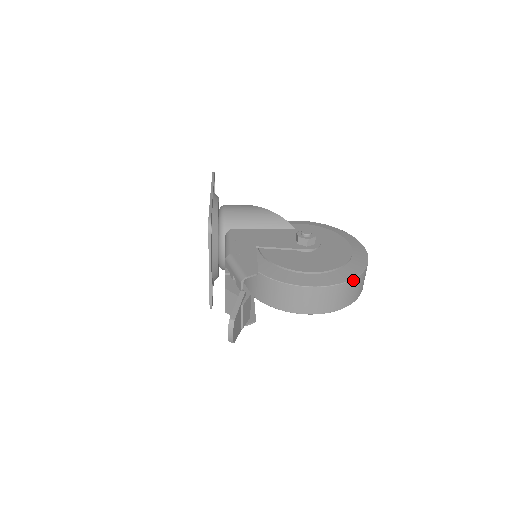
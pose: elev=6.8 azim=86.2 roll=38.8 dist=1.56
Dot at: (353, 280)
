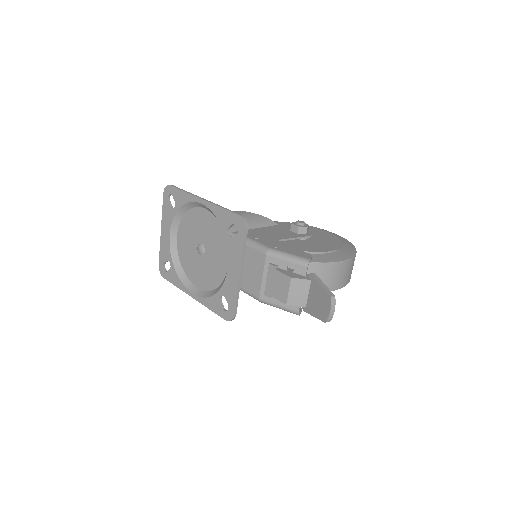
Dot at: occluded
